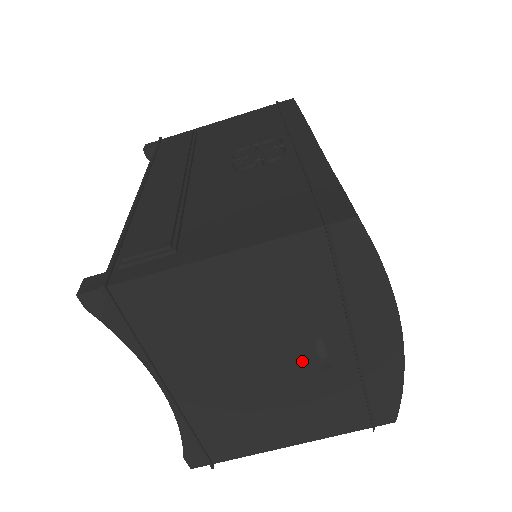
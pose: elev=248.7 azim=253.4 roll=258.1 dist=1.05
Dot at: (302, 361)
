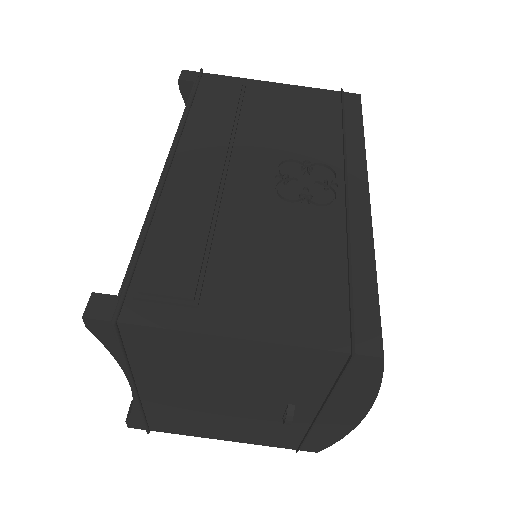
Dot at: (268, 408)
